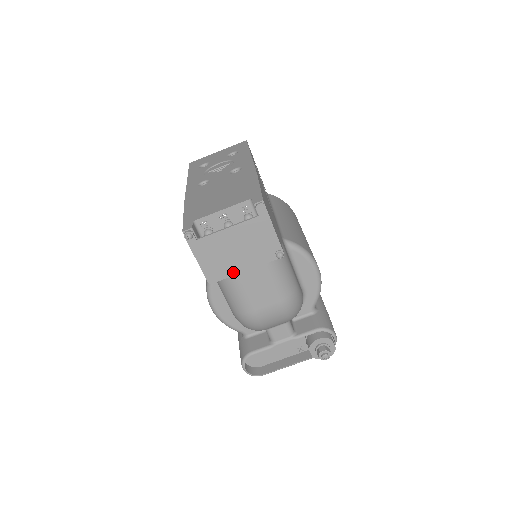
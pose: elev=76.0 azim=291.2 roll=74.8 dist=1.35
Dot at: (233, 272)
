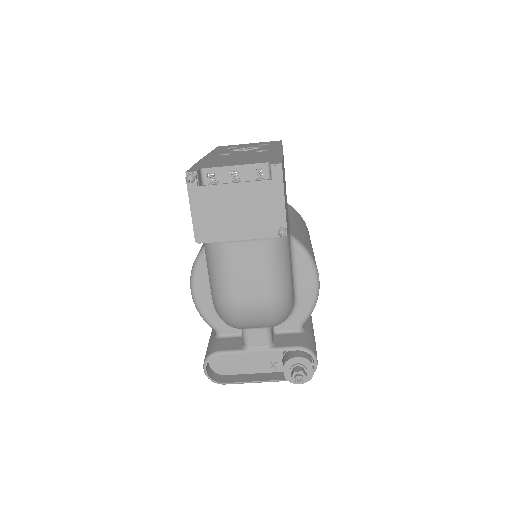
Dot at: (226, 237)
